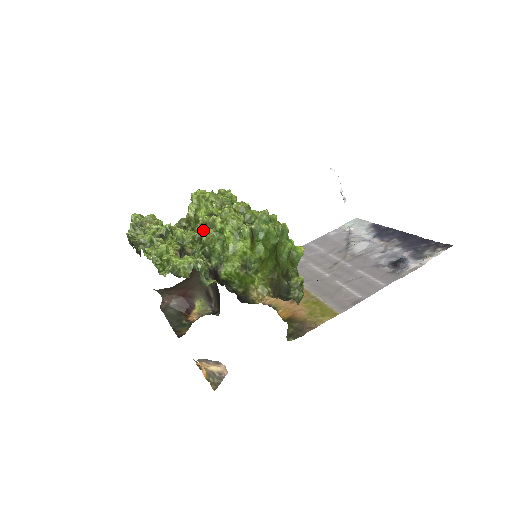
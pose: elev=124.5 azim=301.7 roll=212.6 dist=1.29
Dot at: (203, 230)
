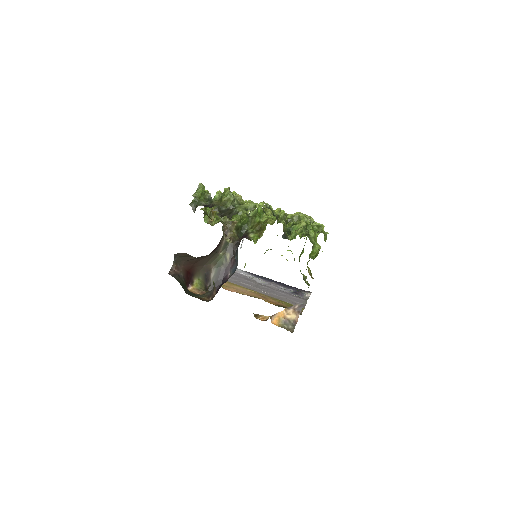
Dot at: occluded
